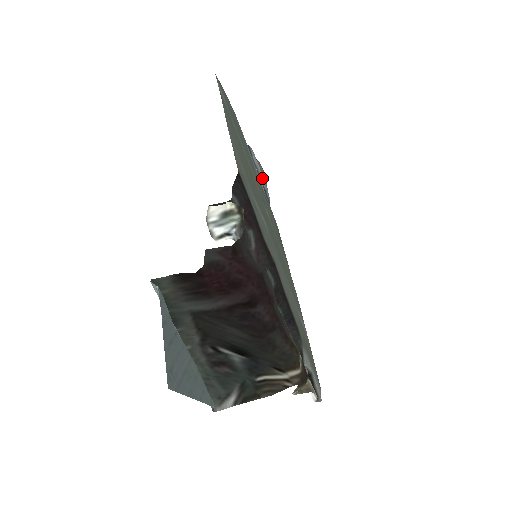
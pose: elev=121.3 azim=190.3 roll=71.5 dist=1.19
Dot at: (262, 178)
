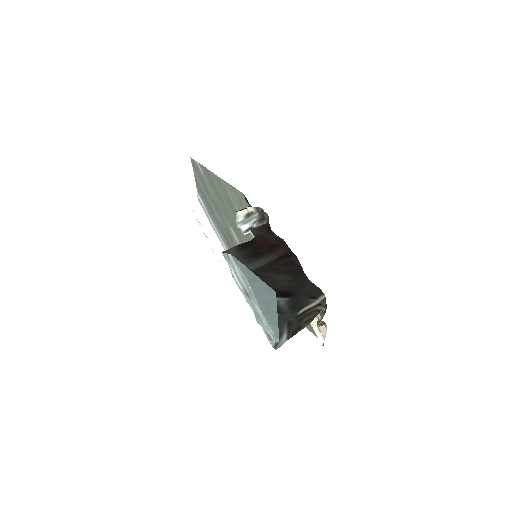
Dot at: occluded
